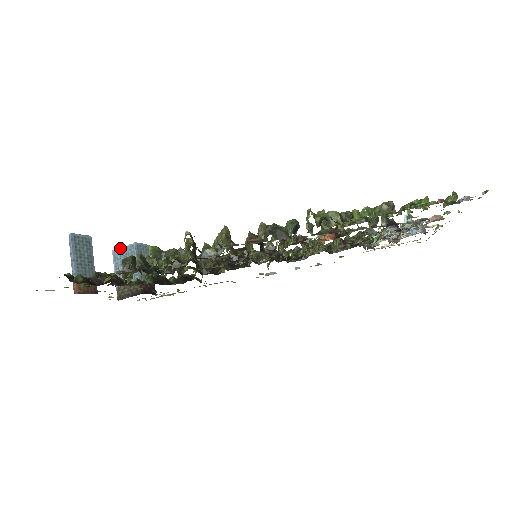
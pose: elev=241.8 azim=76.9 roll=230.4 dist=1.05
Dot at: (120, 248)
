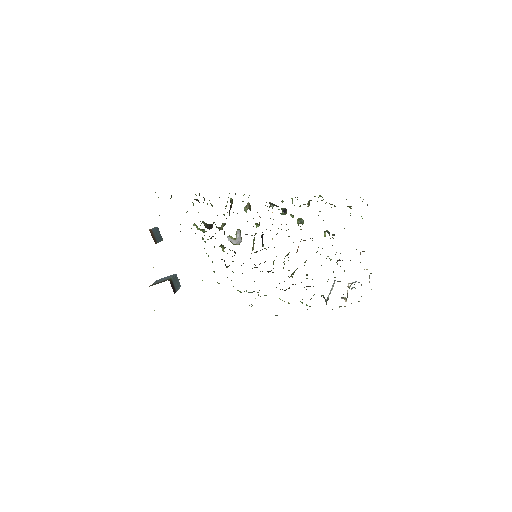
Dot at: (164, 277)
